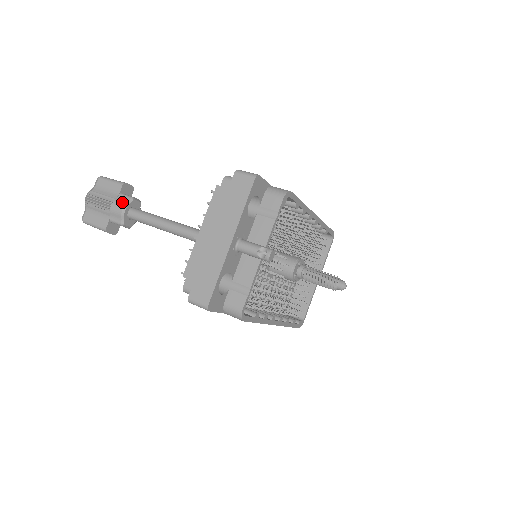
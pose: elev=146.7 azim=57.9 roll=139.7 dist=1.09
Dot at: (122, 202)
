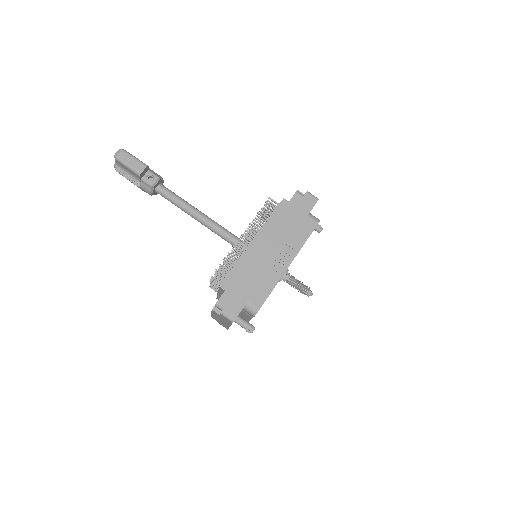
Dot at: (147, 189)
